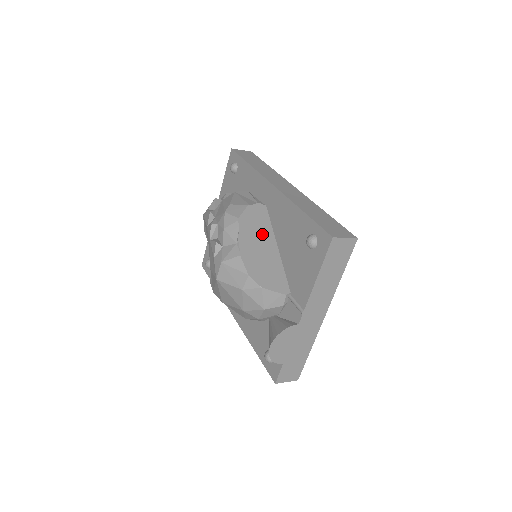
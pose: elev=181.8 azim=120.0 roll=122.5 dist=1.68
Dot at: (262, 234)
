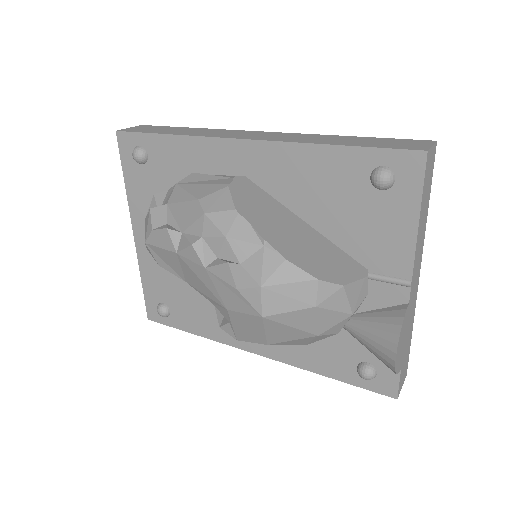
Dot at: (276, 215)
